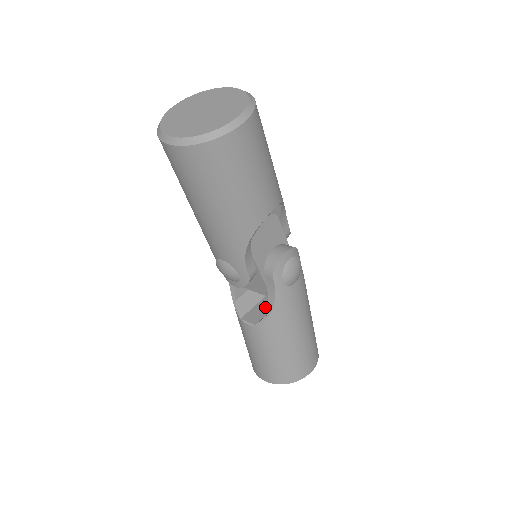
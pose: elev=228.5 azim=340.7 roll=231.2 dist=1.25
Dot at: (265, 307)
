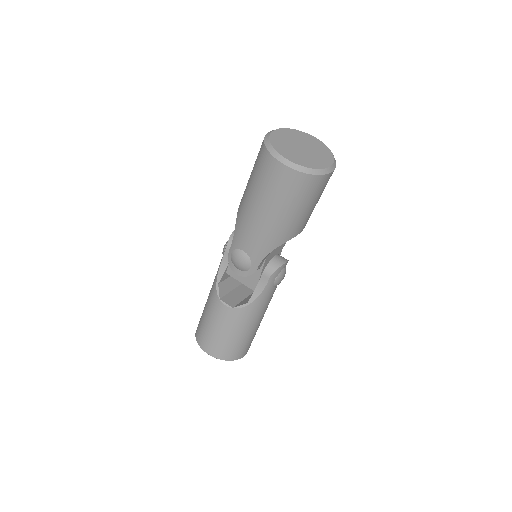
Dot at: (238, 296)
